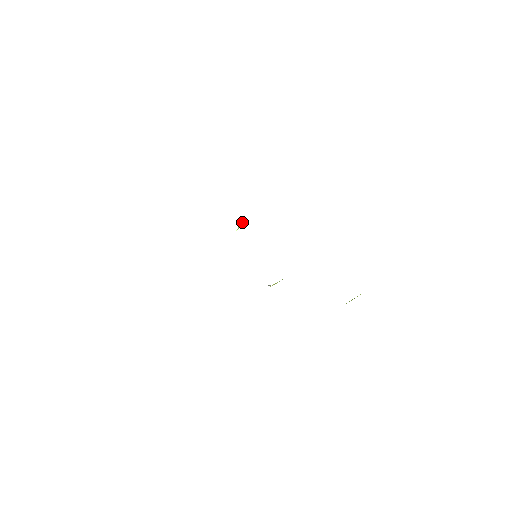
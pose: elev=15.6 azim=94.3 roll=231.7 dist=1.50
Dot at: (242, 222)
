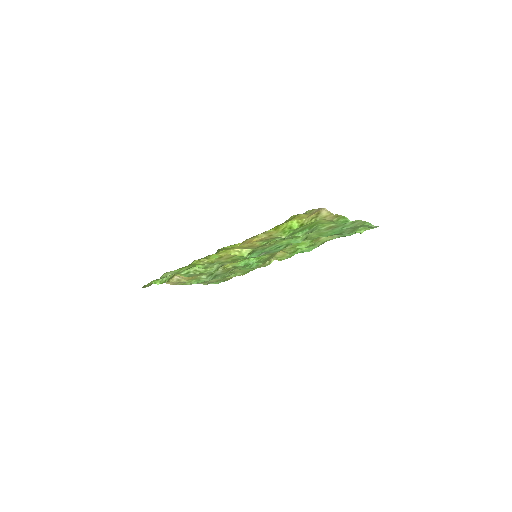
Dot at: (273, 257)
